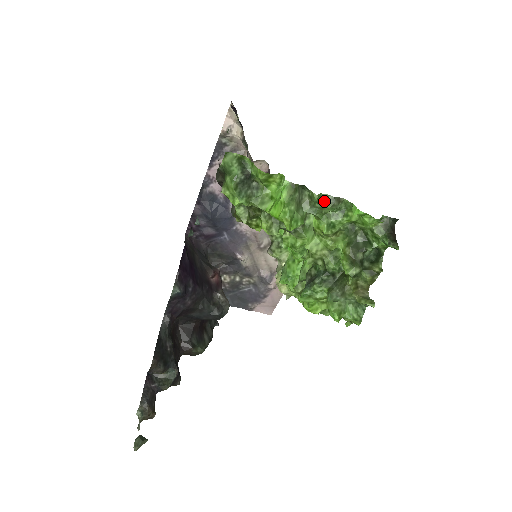
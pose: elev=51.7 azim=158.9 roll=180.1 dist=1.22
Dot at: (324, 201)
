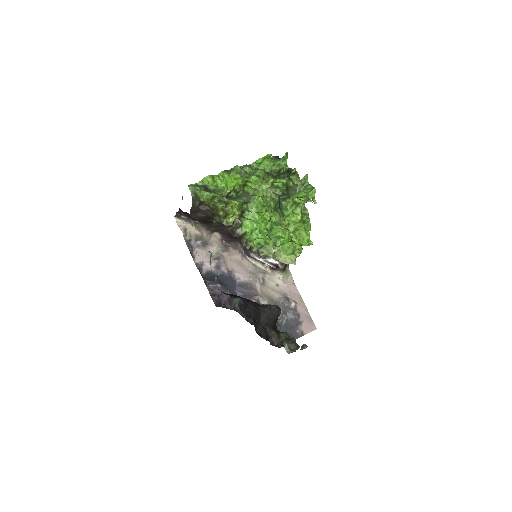
Dot at: (243, 168)
